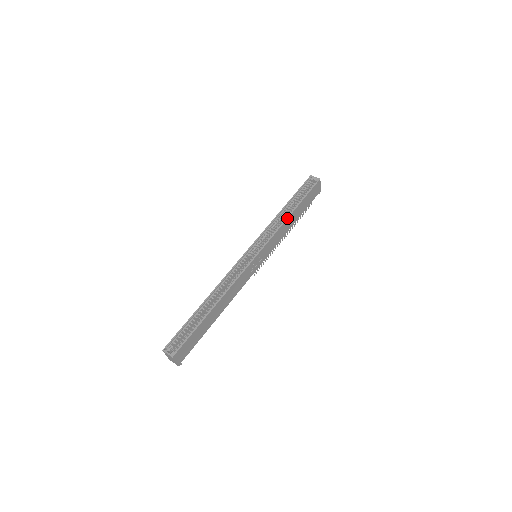
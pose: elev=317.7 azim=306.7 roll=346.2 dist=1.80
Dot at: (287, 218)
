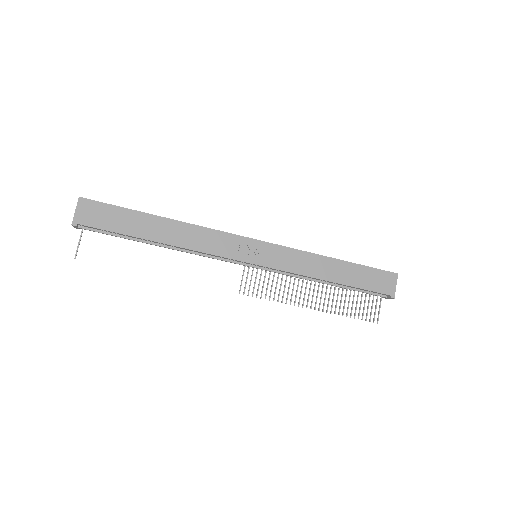
Dot at: (322, 255)
